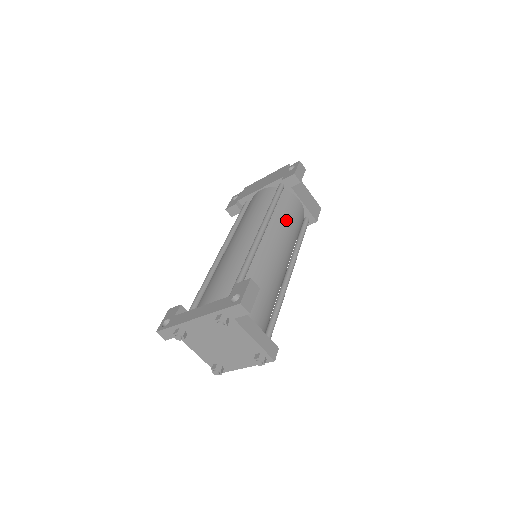
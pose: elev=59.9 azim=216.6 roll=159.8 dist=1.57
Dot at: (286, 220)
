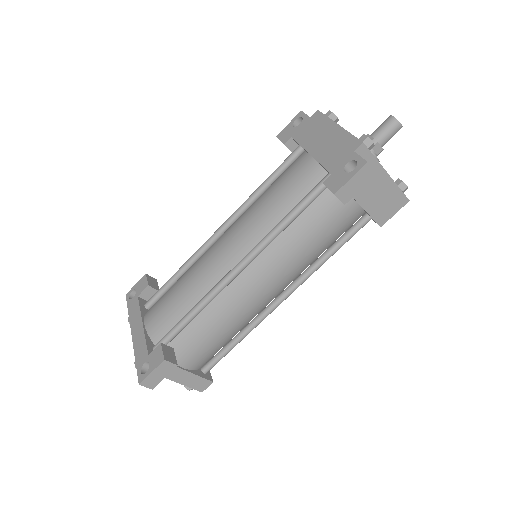
Dot at: (303, 241)
